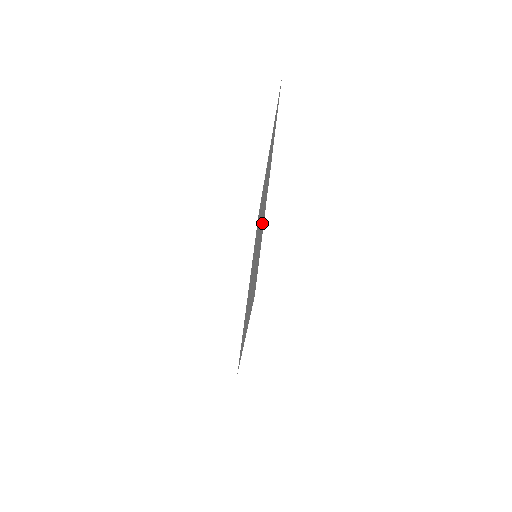
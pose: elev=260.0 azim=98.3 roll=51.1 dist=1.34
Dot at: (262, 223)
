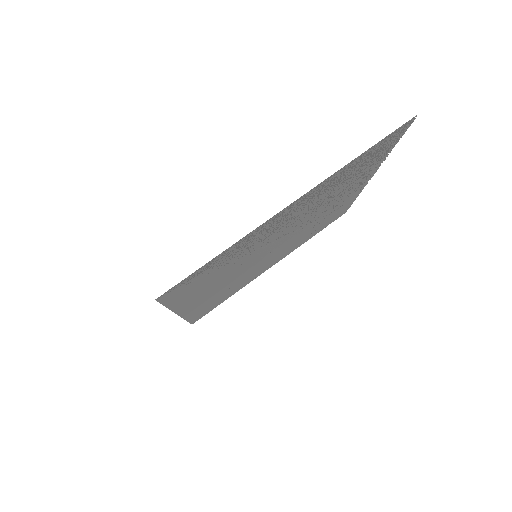
Dot at: (253, 239)
